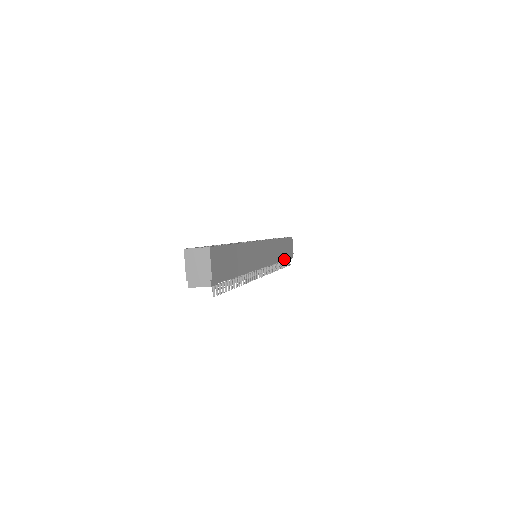
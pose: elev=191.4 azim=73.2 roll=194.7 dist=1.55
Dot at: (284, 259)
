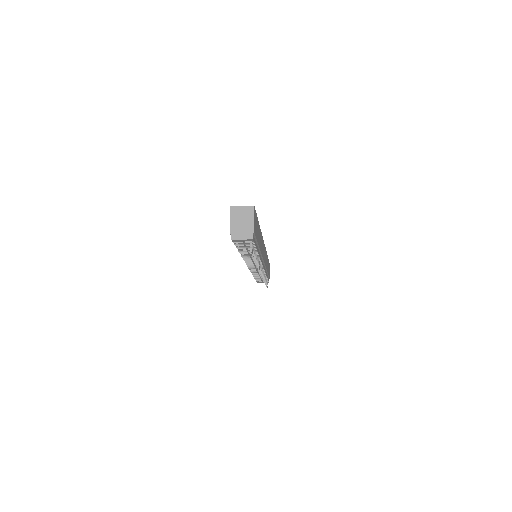
Dot at: occluded
